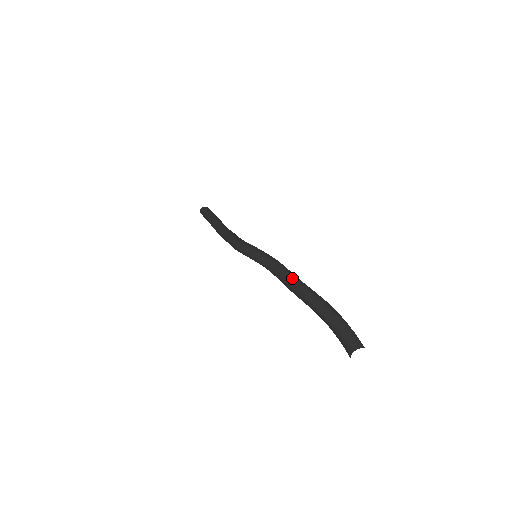
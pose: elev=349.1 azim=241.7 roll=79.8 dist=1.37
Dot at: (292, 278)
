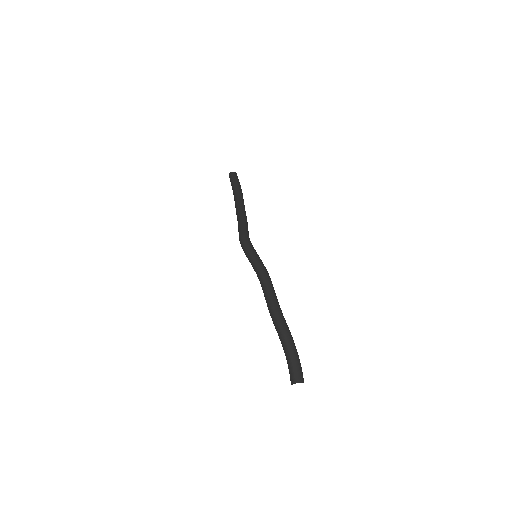
Dot at: (271, 300)
